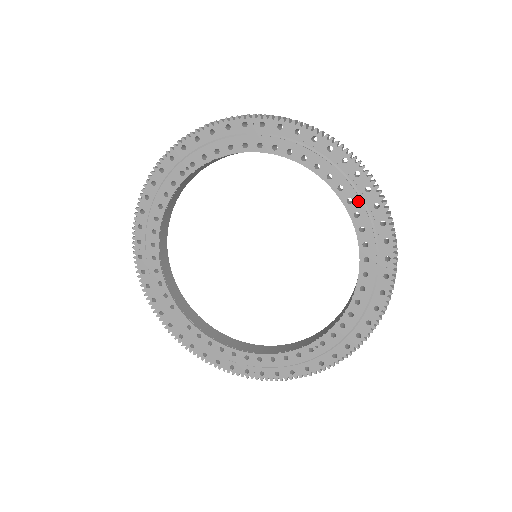
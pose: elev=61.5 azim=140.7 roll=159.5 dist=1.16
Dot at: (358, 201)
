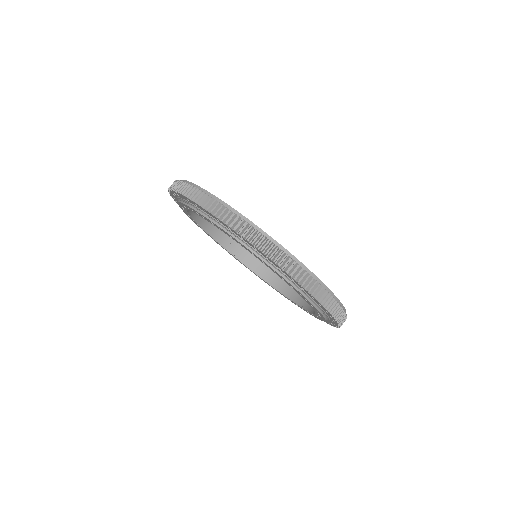
Dot at: (244, 246)
